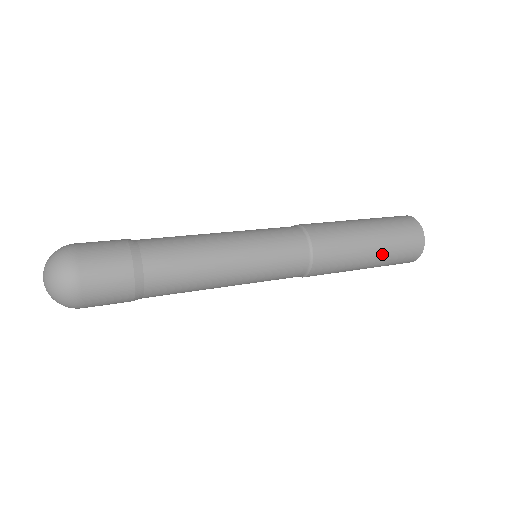
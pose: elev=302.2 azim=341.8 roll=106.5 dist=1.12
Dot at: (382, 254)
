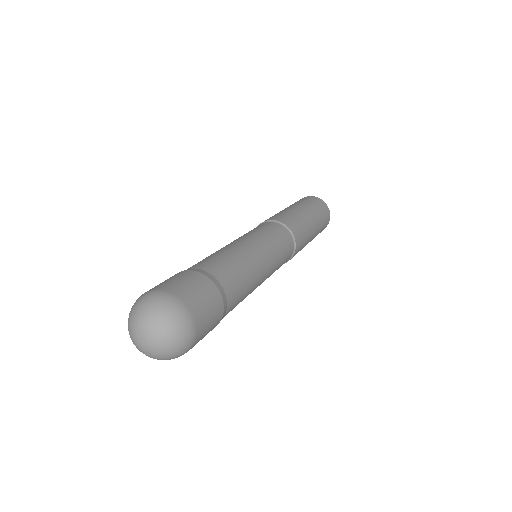
Dot at: (316, 234)
